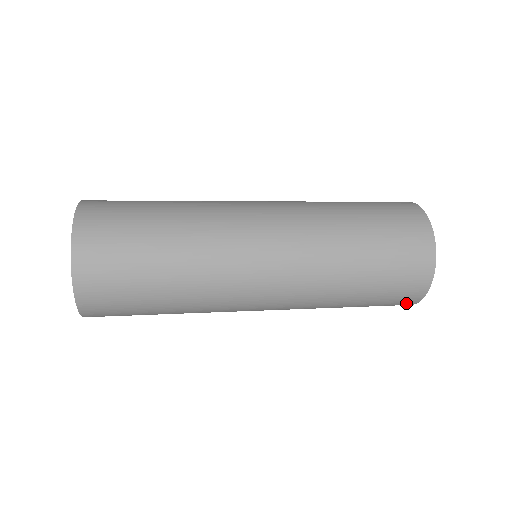
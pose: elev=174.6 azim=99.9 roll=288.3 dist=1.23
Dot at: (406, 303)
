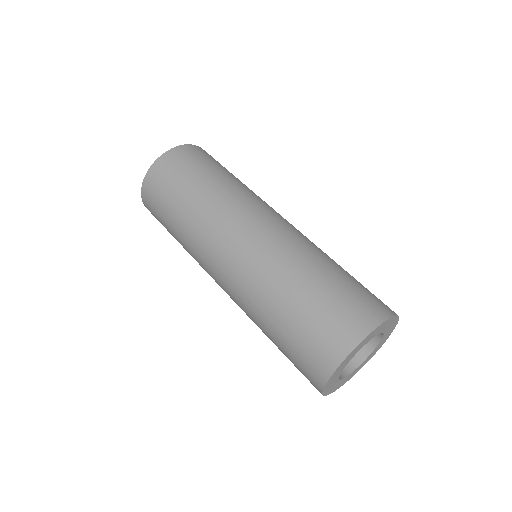
Dot at: (314, 386)
